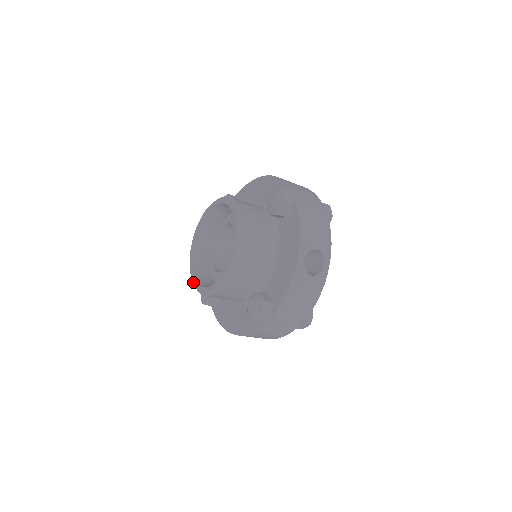
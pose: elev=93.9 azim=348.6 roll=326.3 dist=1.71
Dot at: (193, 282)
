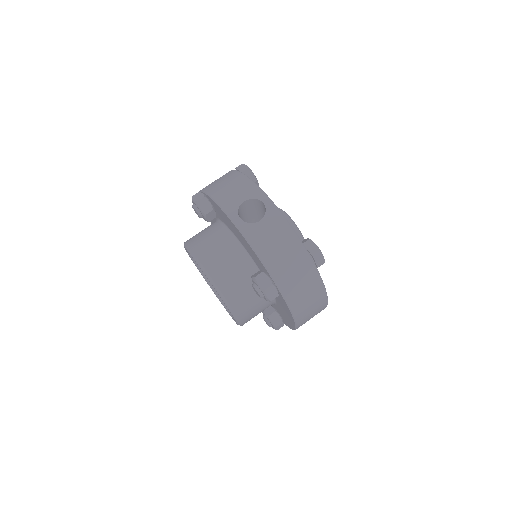
Dot at: occluded
